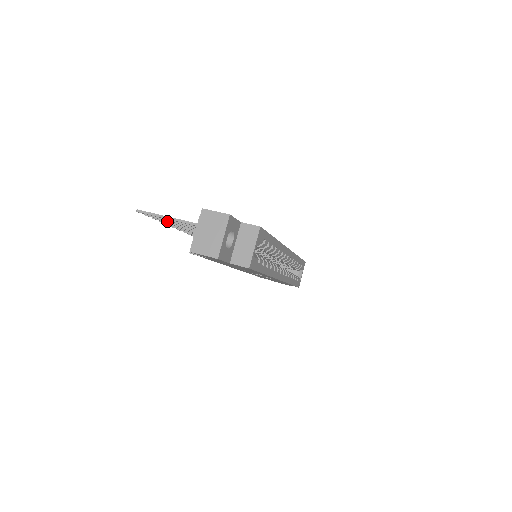
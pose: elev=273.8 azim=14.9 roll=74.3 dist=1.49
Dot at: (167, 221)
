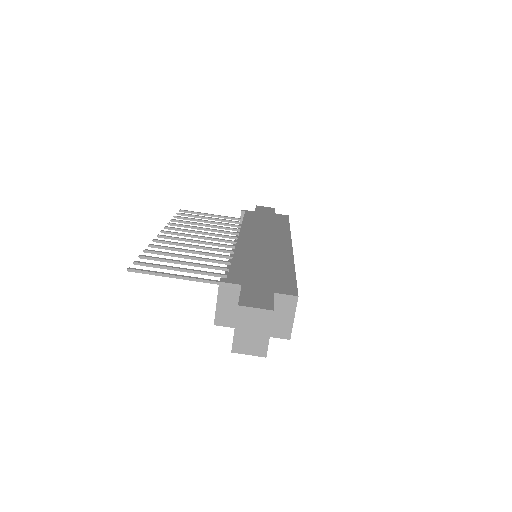
Dot at: (160, 260)
